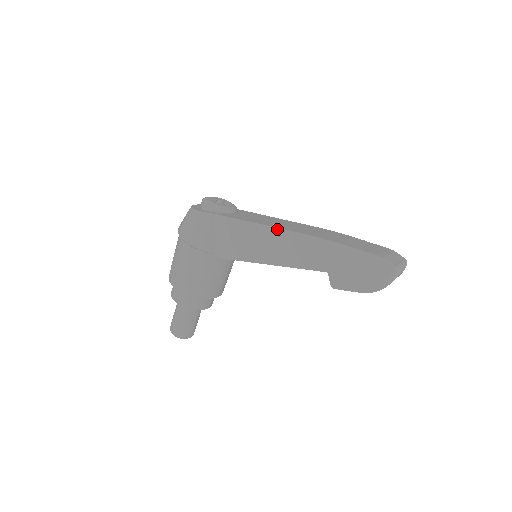
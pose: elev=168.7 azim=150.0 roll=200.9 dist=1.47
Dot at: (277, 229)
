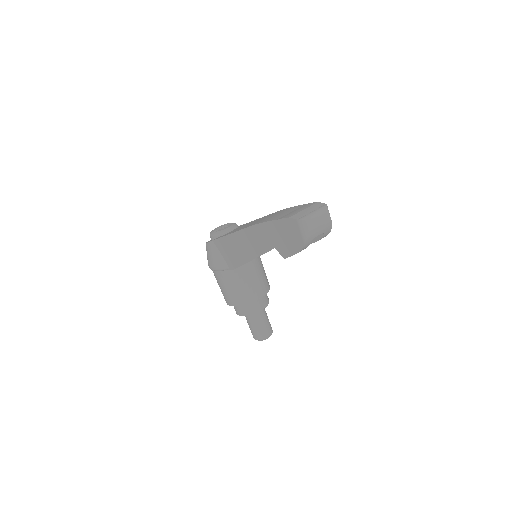
Dot at: (238, 232)
